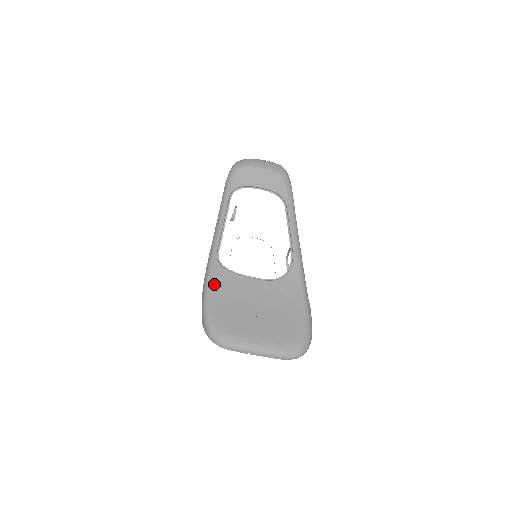
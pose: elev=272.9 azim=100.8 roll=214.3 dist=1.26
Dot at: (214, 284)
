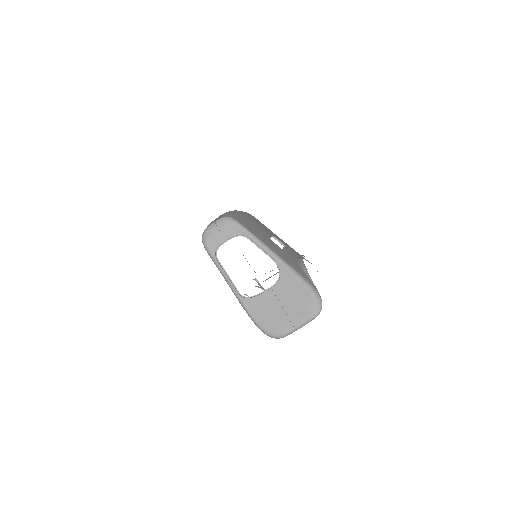
Dot at: (252, 311)
